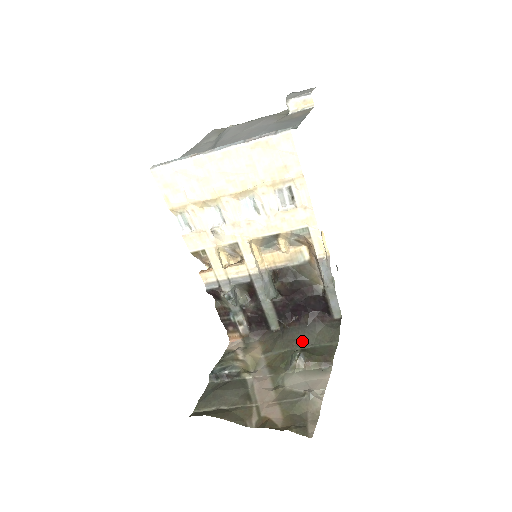
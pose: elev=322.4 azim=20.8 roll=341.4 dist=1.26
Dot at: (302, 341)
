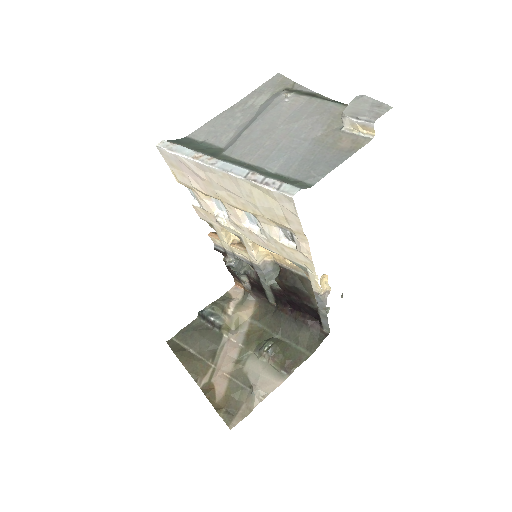
Dot at: (284, 332)
